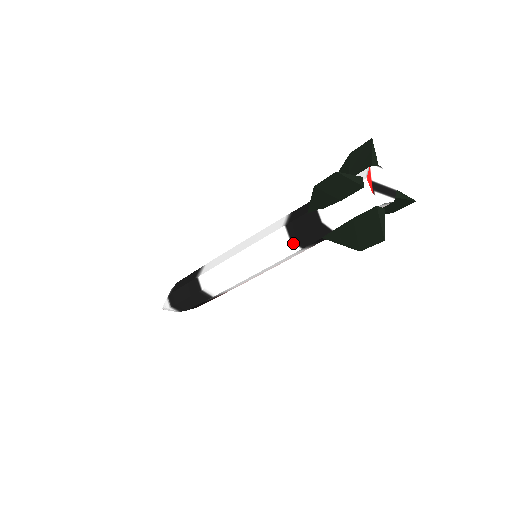
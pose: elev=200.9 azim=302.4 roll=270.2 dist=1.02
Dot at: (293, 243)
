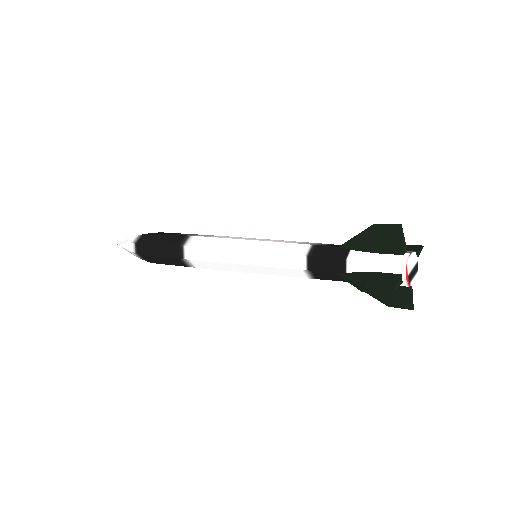
Dot at: (313, 278)
